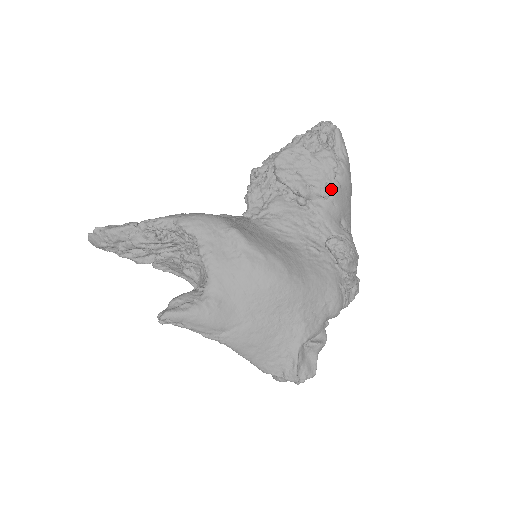
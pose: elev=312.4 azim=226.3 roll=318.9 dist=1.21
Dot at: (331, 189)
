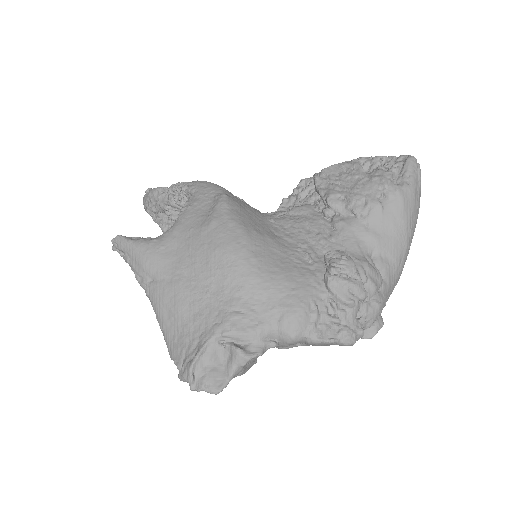
Dot at: (368, 208)
